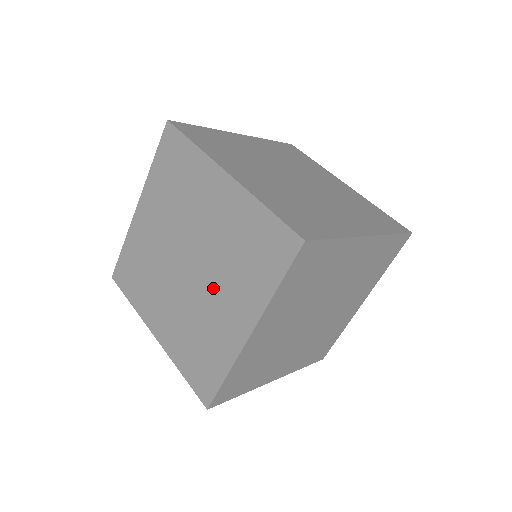
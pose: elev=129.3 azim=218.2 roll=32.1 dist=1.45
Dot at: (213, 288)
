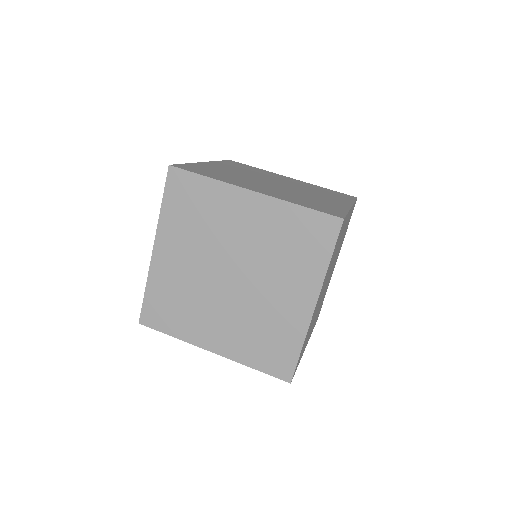
Dot at: (266, 286)
